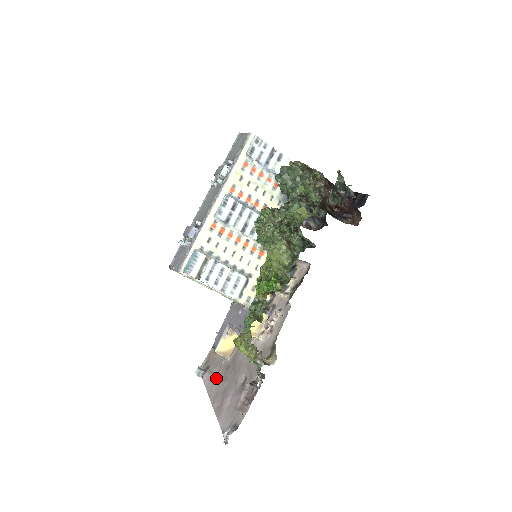
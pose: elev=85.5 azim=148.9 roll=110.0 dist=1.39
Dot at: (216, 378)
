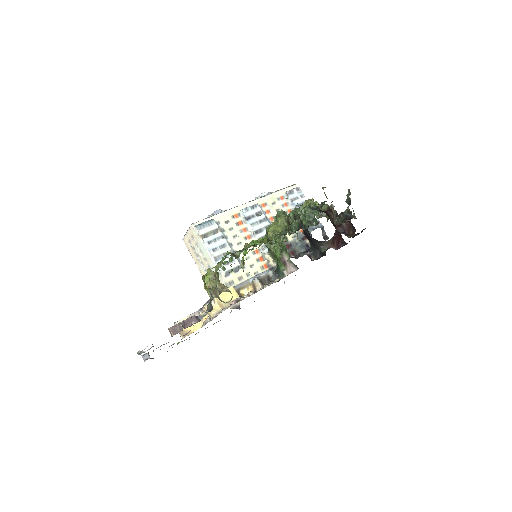
Dot at: occluded
